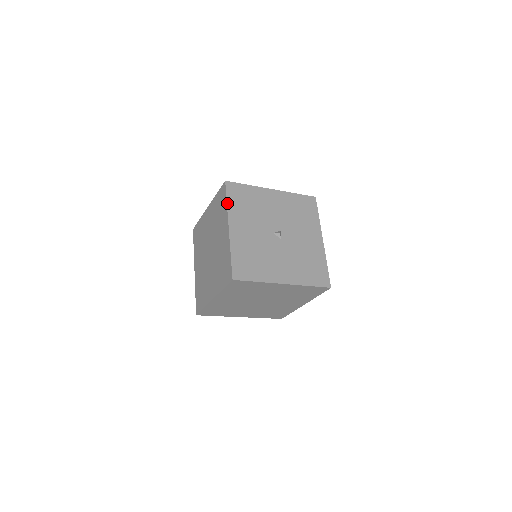
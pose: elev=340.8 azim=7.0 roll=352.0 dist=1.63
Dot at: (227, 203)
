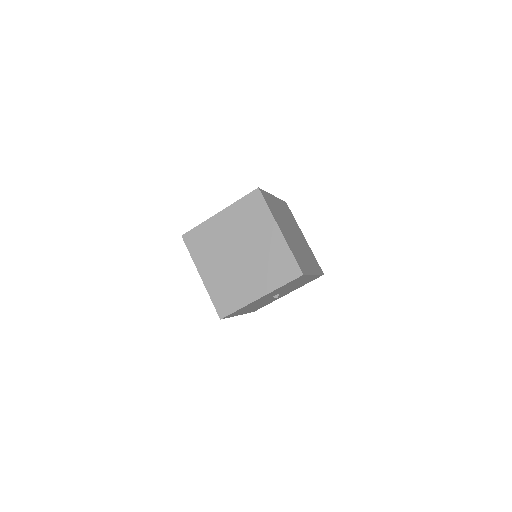
Dot at: occluded
